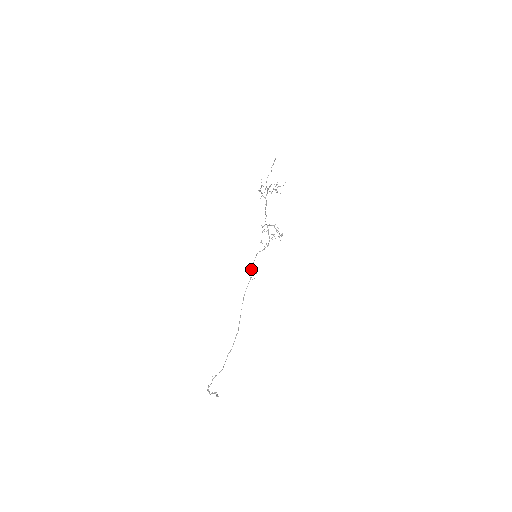
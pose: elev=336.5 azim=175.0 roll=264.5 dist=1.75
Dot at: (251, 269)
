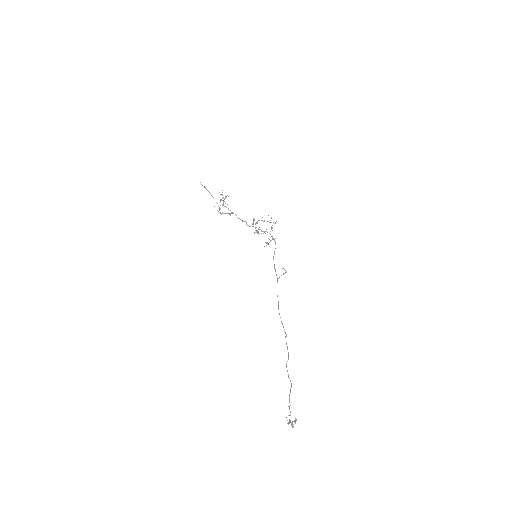
Dot at: occluded
